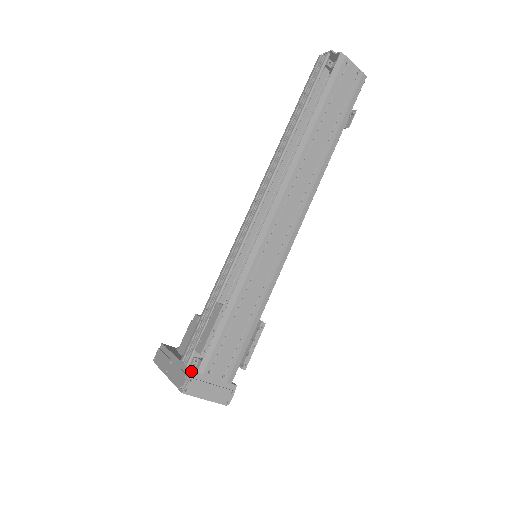
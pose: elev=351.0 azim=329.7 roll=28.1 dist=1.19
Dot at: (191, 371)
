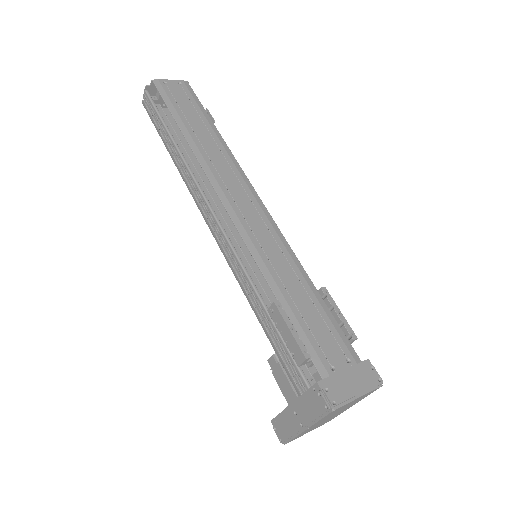
Dot at: (316, 382)
